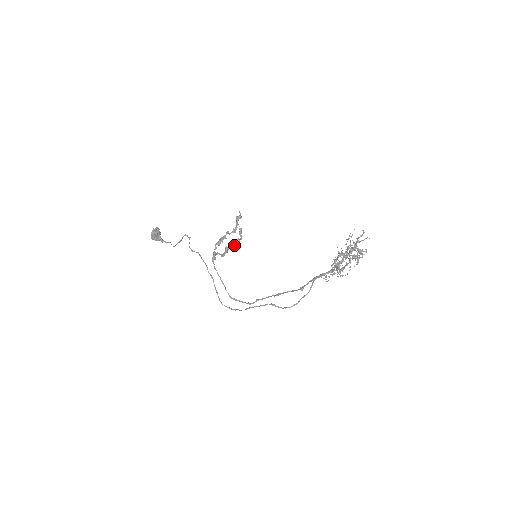
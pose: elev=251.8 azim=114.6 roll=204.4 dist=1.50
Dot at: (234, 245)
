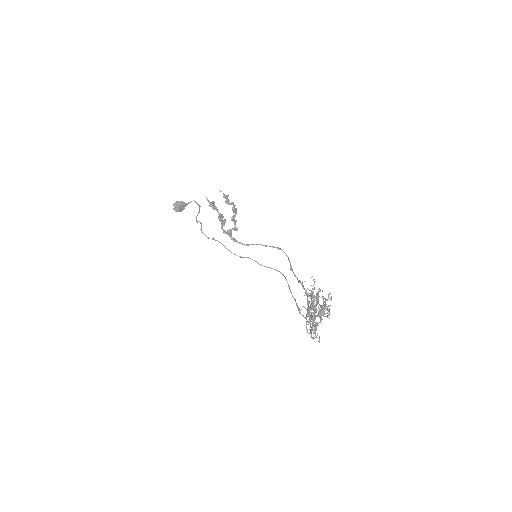
Dot at: (235, 215)
